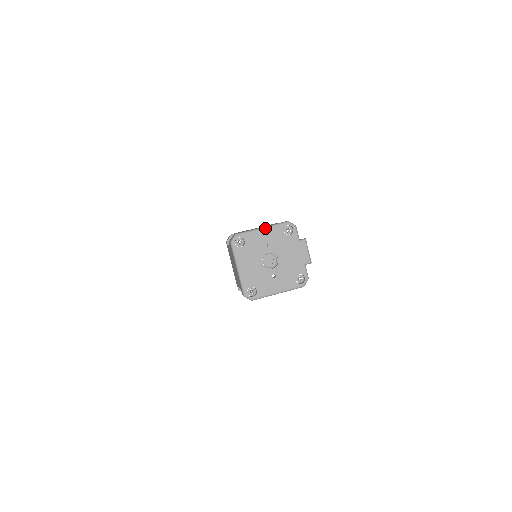
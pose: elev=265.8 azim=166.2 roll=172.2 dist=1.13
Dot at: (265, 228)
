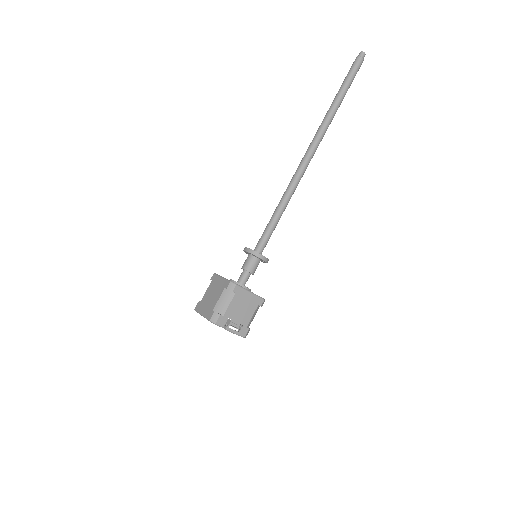
Dot at: (203, 316)
